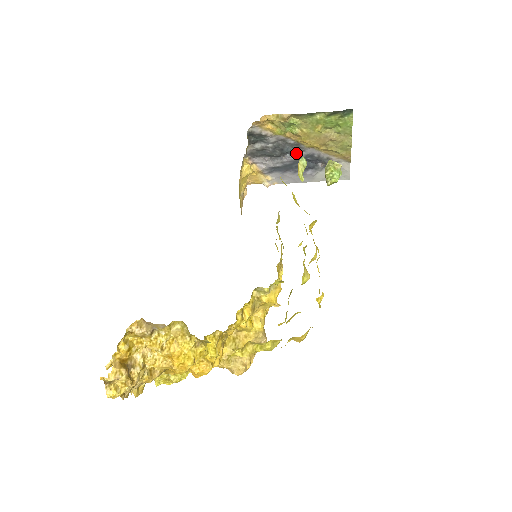
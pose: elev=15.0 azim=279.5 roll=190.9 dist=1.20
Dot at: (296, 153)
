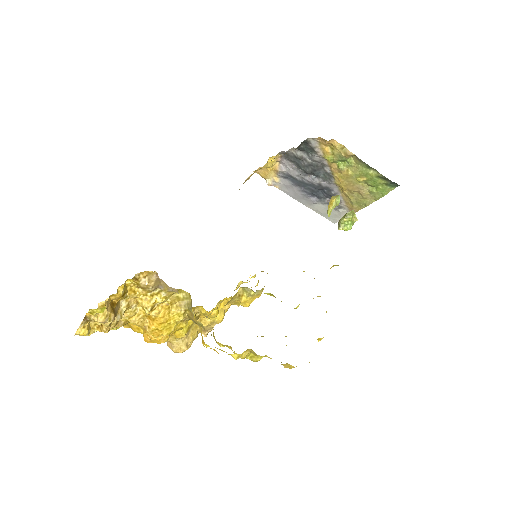
Dot at: (322, 180)
